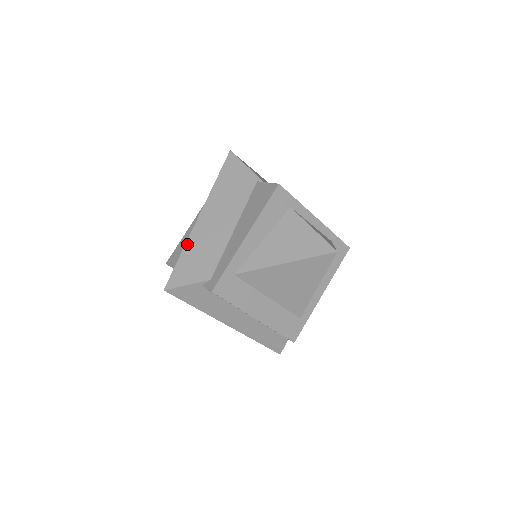
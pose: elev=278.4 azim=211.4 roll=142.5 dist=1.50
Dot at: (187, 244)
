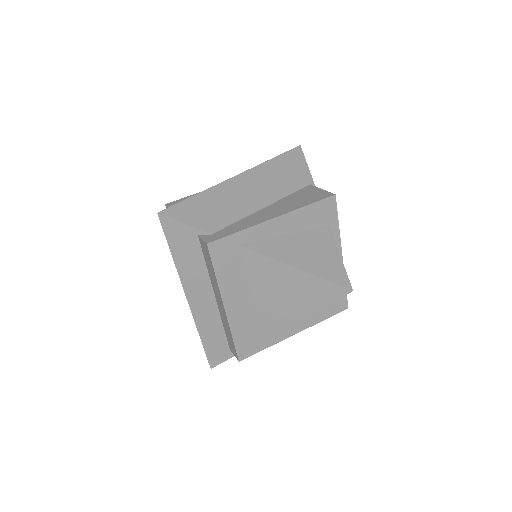
Dot at: (209, 190)
